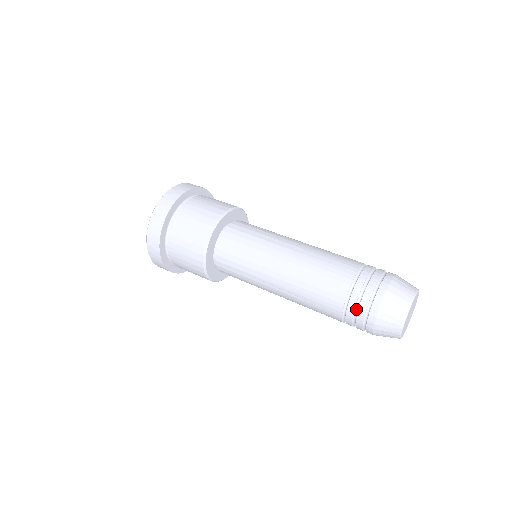
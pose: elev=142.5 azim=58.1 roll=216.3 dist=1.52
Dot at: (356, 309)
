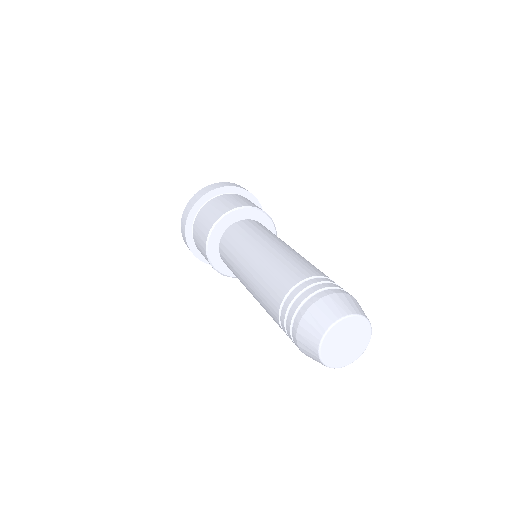
Dot at: (309, 288)
